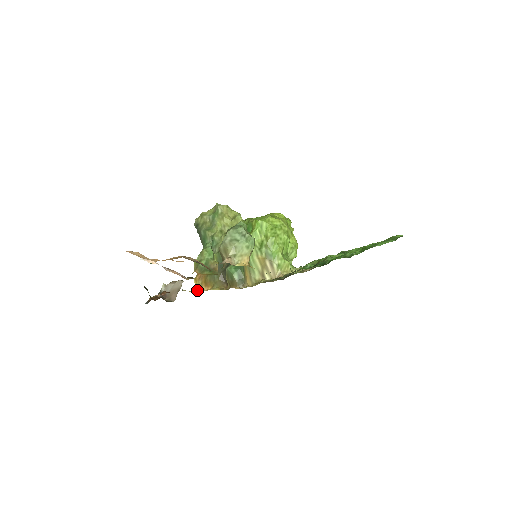
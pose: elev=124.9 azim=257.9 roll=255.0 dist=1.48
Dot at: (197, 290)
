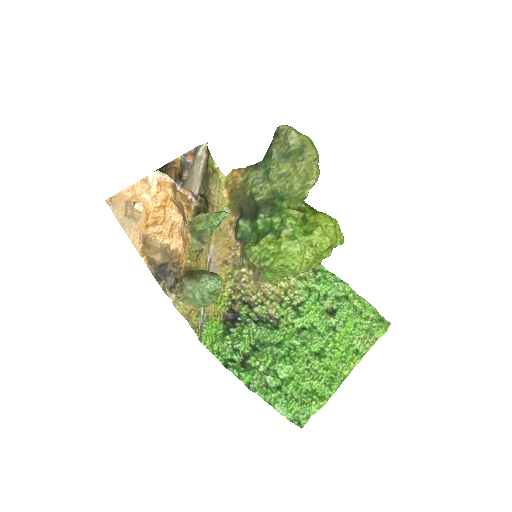
Dot at: (224, 183)
